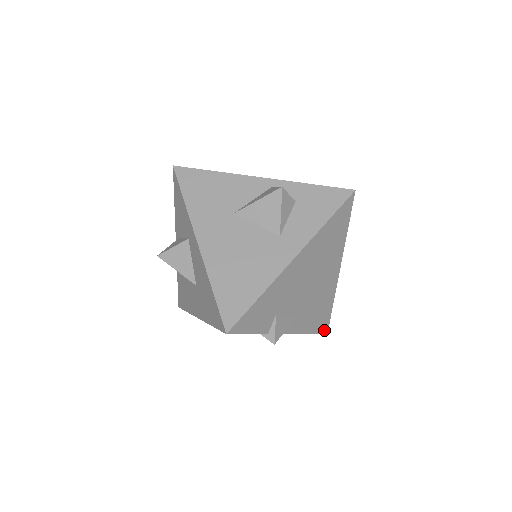
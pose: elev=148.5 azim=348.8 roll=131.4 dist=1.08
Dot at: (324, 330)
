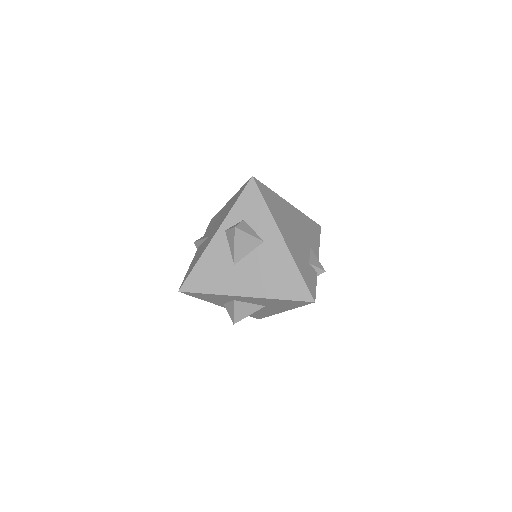
Dot at: (319, 228)
